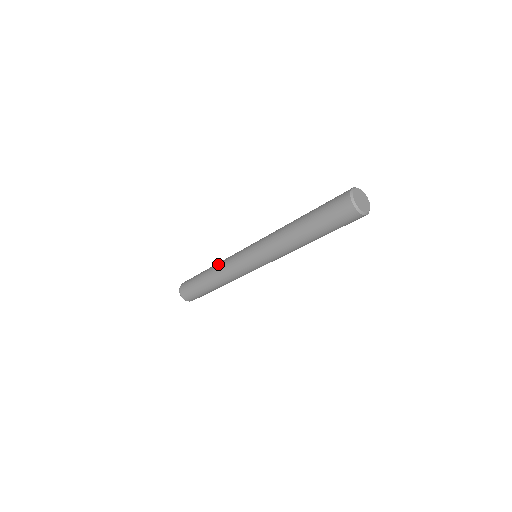
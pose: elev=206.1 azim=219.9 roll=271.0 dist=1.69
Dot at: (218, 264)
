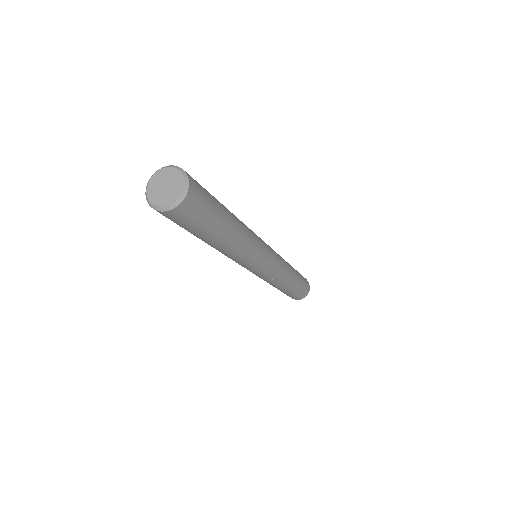
Dot at: occluded
